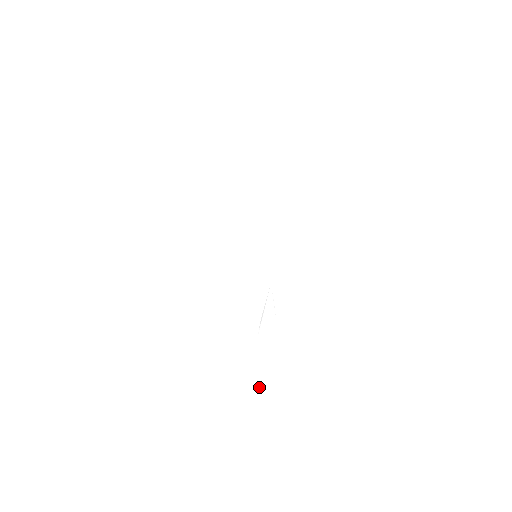
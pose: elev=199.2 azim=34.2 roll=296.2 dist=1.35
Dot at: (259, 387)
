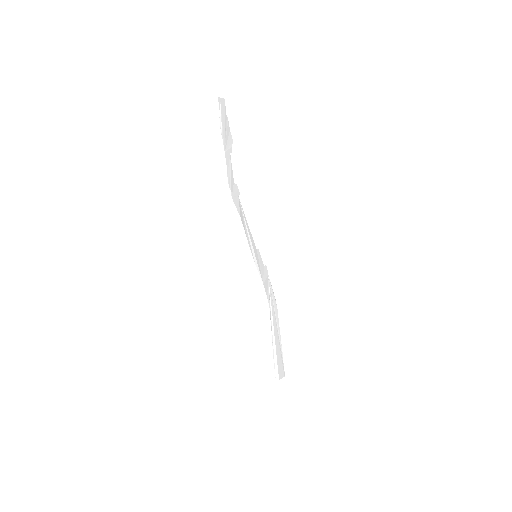
Dot at: (279, 361)
